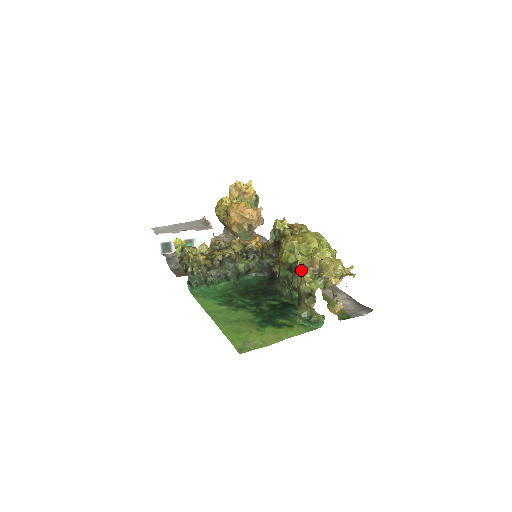
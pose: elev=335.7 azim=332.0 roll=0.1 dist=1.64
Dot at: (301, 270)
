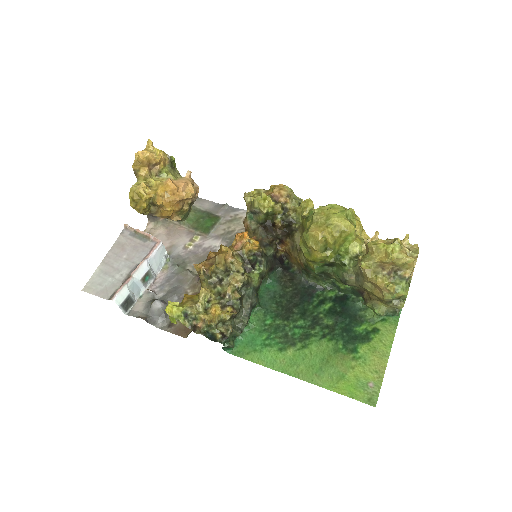
Dot at: (377, 281)
